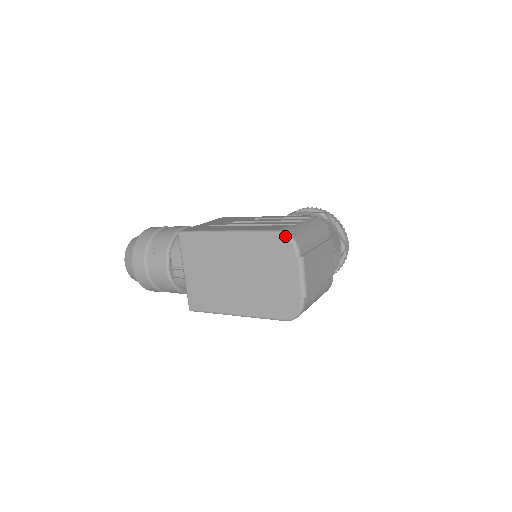
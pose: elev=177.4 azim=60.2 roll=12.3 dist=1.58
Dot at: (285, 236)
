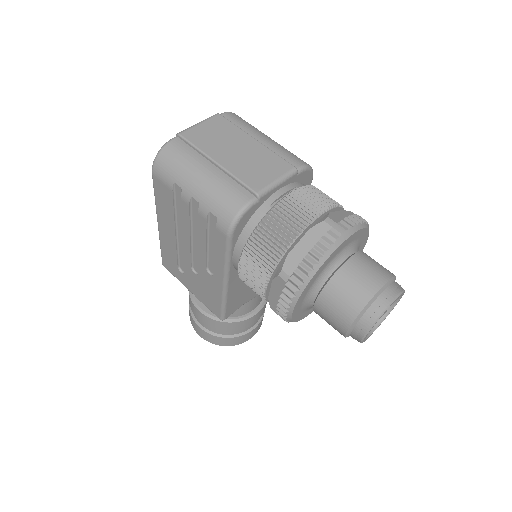
Dot at: occluded
